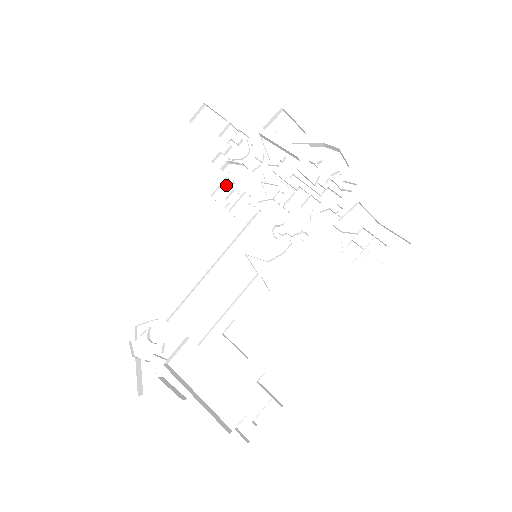
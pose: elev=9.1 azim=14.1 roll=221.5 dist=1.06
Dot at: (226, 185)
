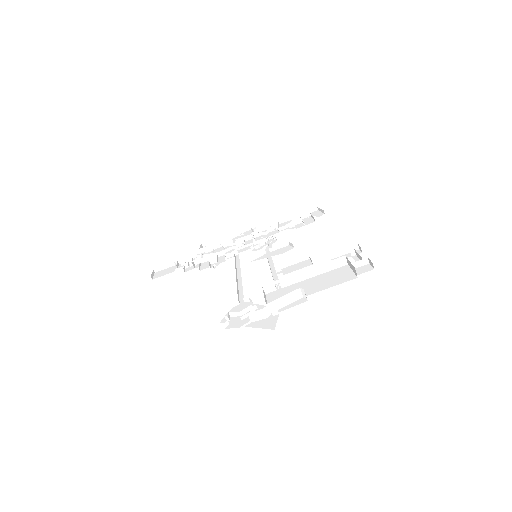
Dot at: (203, 264)
